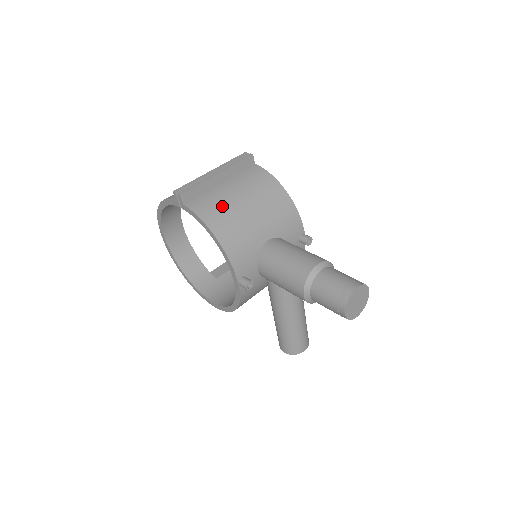
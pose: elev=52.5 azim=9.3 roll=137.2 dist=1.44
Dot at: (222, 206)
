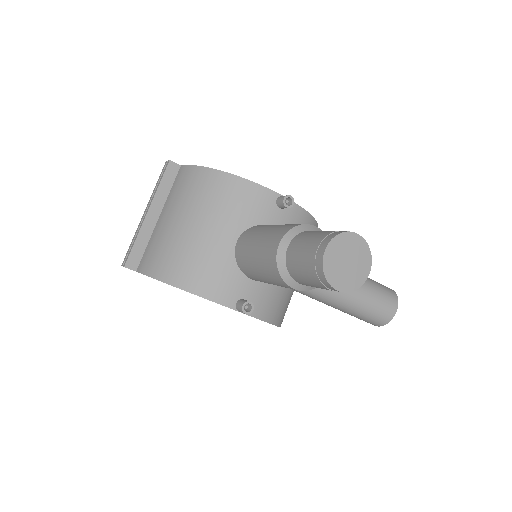
Dot at: (165, 246)
